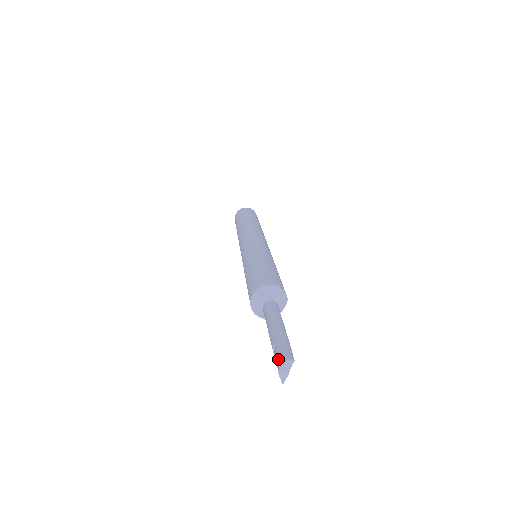
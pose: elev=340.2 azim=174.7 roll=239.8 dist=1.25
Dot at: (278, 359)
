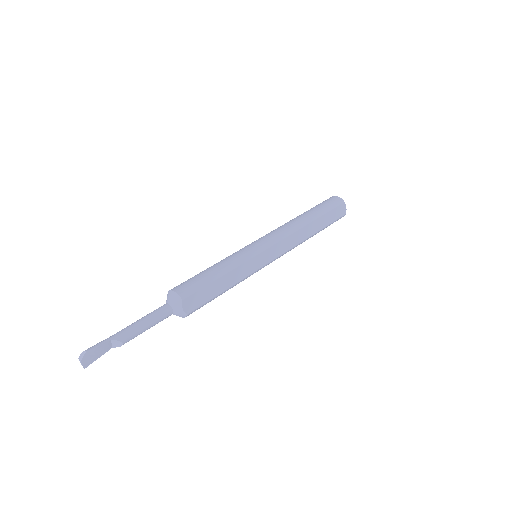
Dot at: occluded
